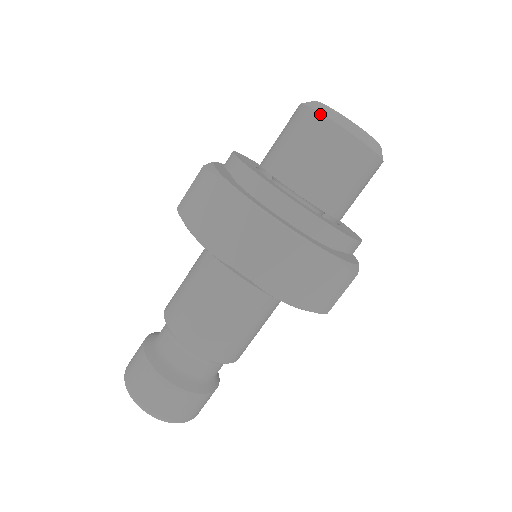
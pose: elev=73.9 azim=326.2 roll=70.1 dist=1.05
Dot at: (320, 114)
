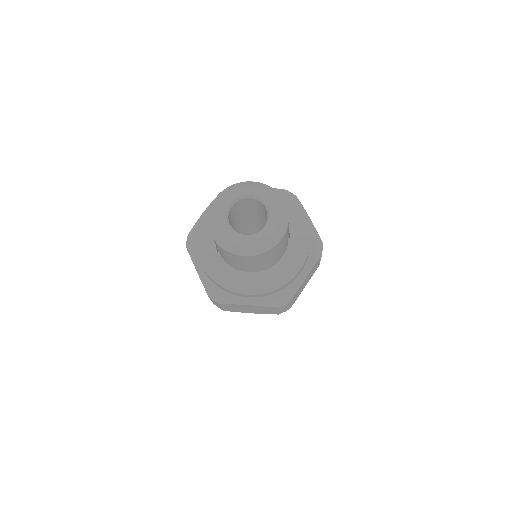
Dot at: occluded
